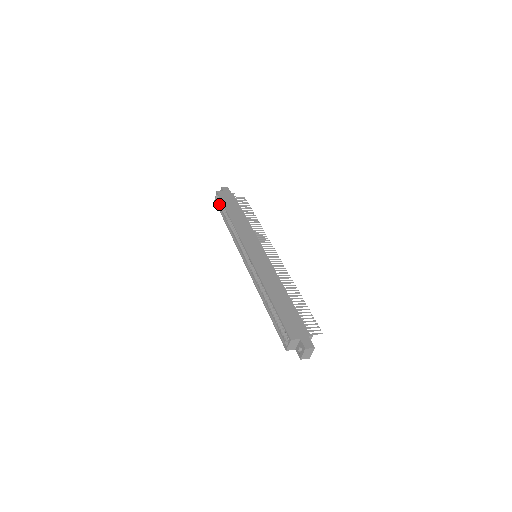
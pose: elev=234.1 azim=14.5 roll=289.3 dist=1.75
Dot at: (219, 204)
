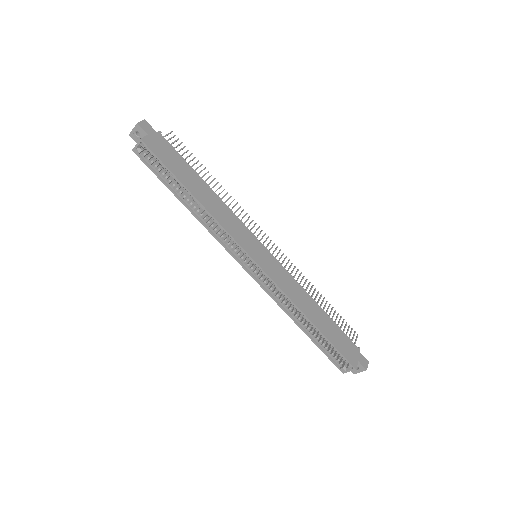
Dot at: (150, 162)
